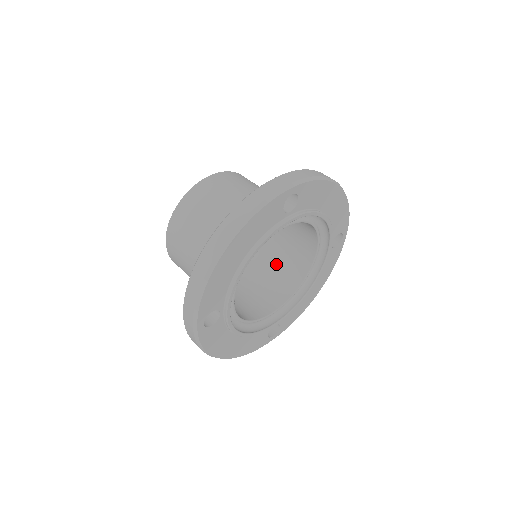
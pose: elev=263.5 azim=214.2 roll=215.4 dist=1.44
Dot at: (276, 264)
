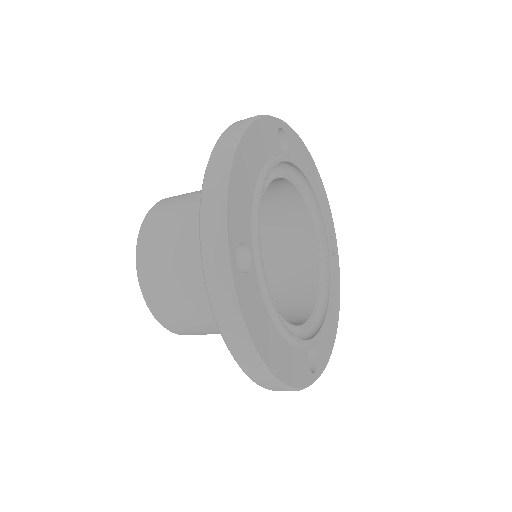
Dot at: (276, 298)
